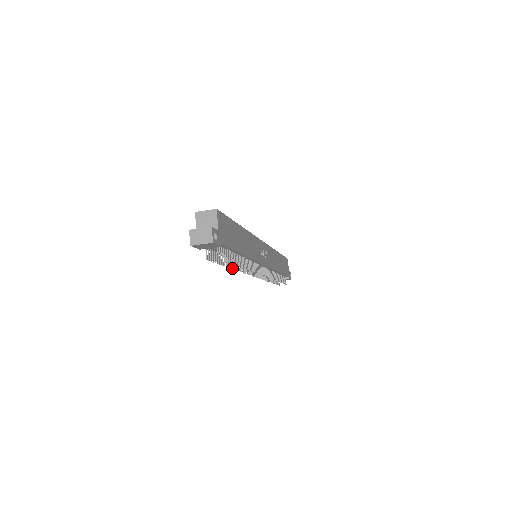
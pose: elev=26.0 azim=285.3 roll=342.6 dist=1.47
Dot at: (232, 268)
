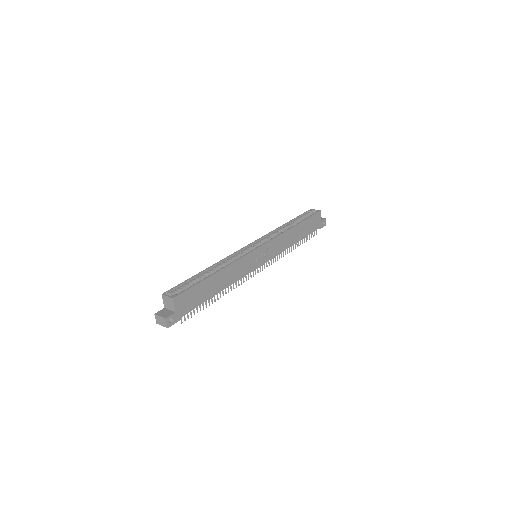
Dot at: occluded
